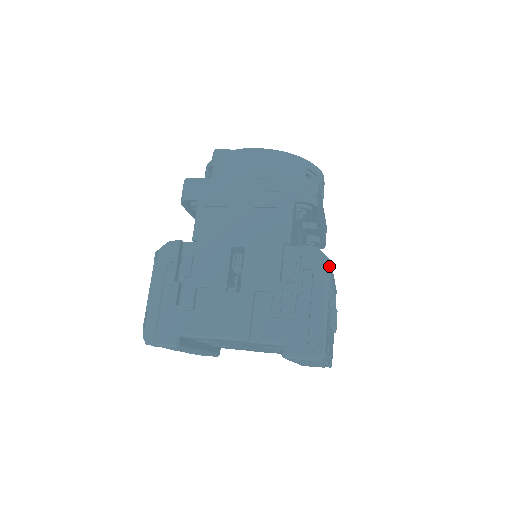
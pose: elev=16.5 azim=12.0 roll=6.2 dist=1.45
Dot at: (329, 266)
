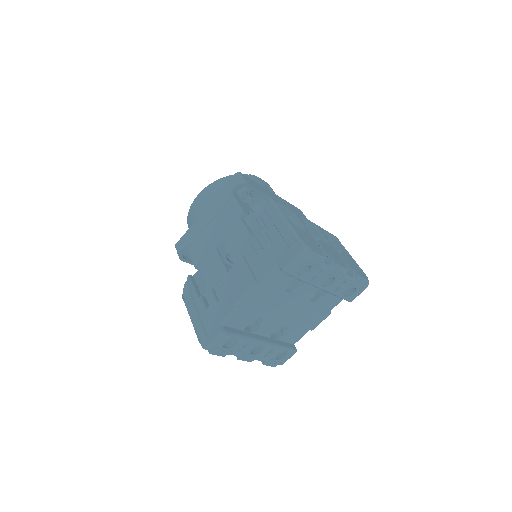
Dot at: (272, 200)
